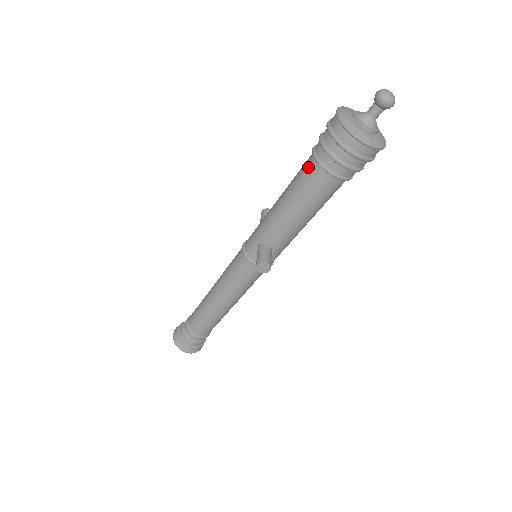
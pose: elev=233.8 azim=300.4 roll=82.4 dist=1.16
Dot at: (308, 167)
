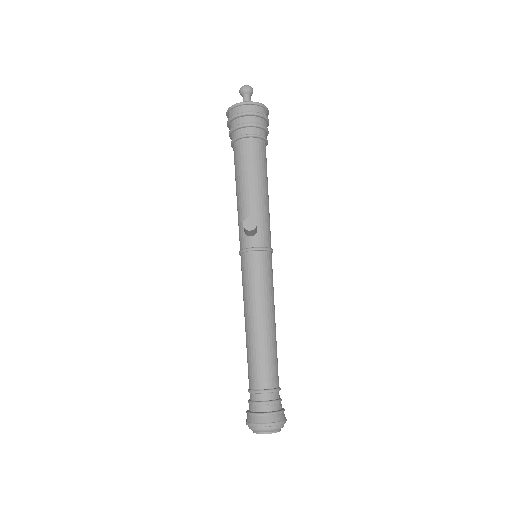
Dot at: (234, 152)
